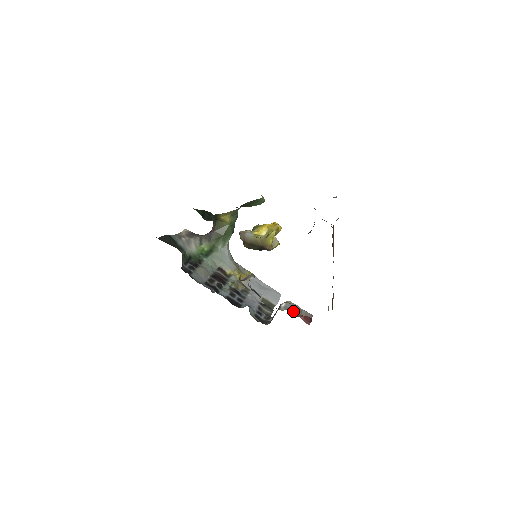
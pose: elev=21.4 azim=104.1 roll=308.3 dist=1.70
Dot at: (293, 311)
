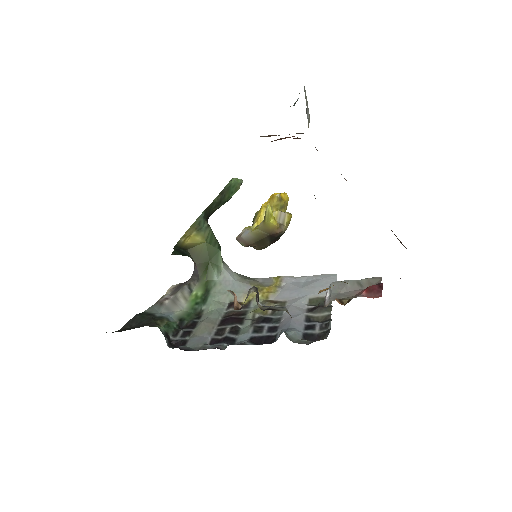
Dot at: (346, 293)
